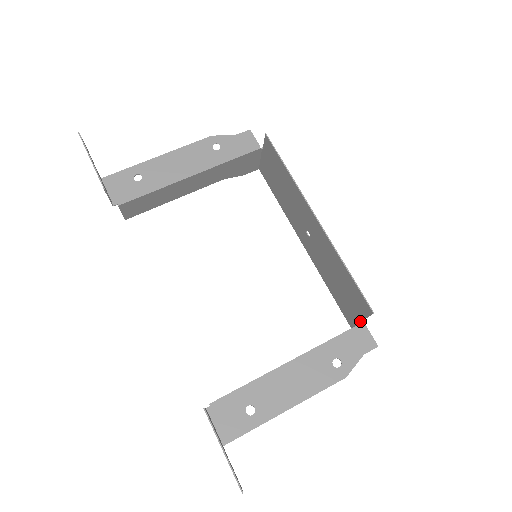
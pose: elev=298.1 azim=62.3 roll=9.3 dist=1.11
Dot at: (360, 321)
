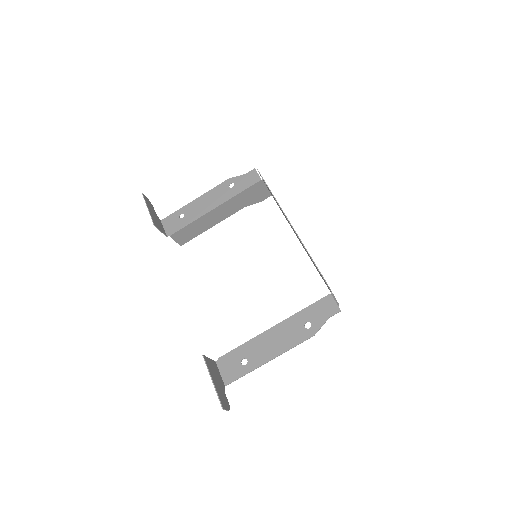
Dot at: (332, 294)
